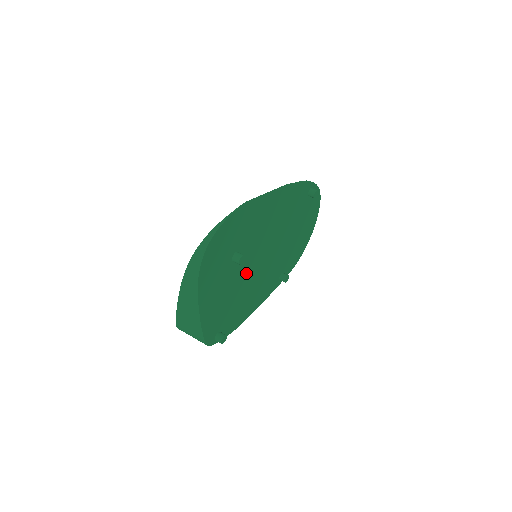
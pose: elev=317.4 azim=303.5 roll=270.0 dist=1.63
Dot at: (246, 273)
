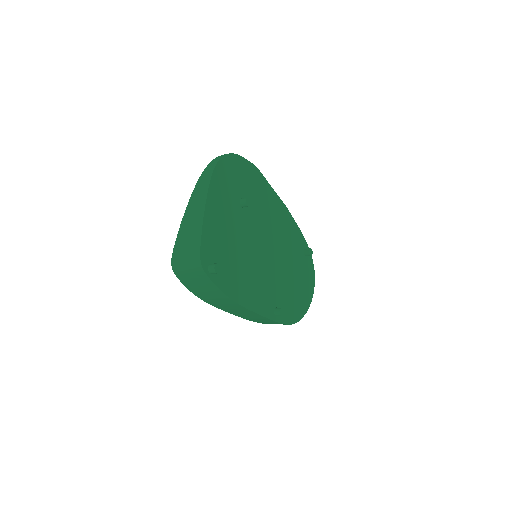
Dot at: (247, 240)
